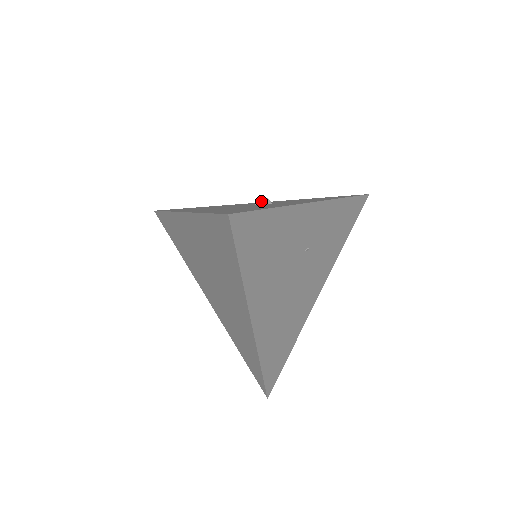
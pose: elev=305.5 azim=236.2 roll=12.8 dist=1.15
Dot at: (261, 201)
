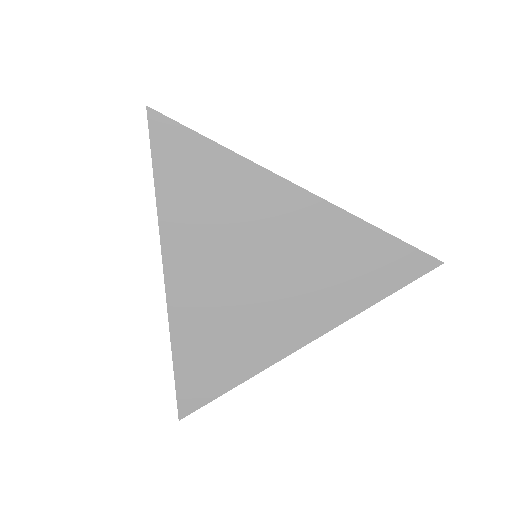
Dot at: occluded
